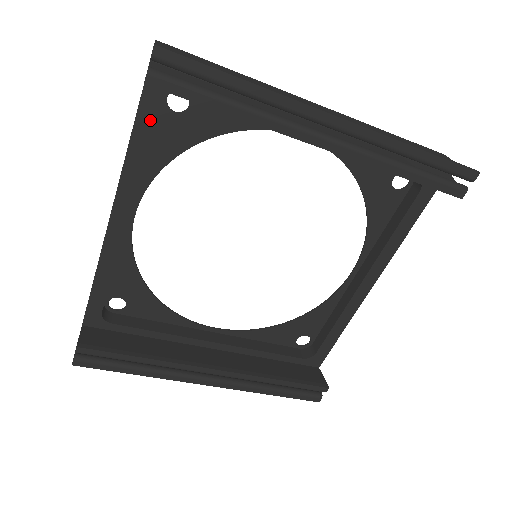
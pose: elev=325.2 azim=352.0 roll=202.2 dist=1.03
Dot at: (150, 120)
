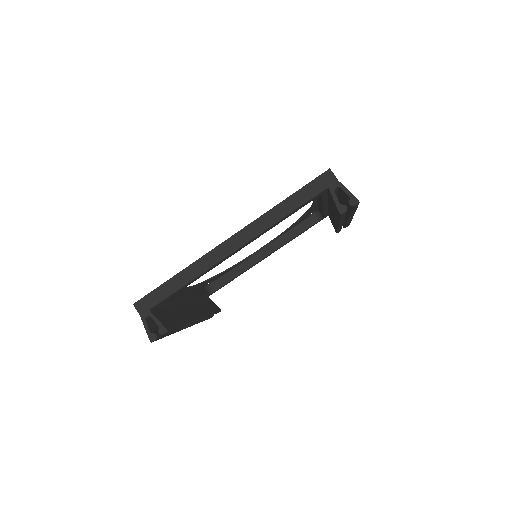
Dot at: occluded
